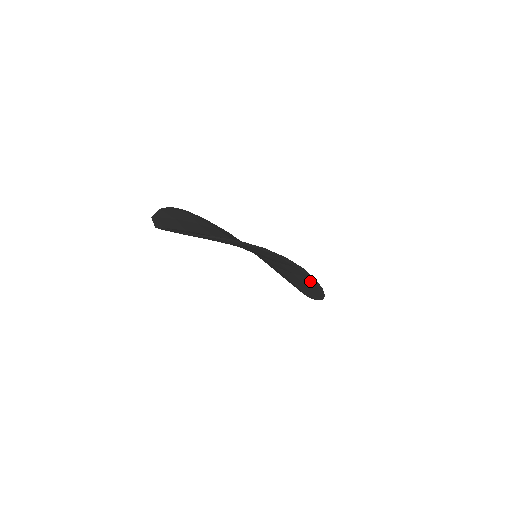
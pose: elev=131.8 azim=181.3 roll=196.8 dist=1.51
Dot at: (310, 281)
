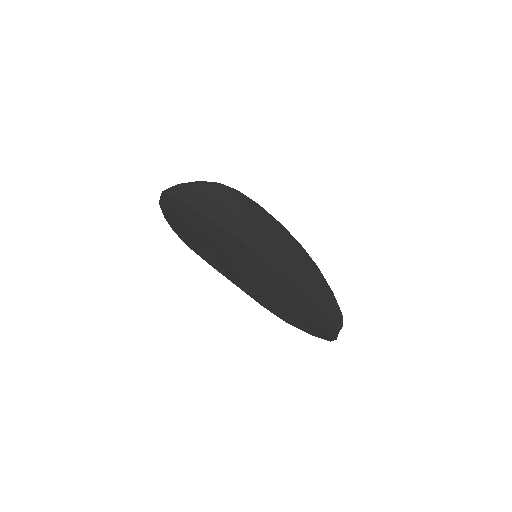
Dot at: (274, 306)
